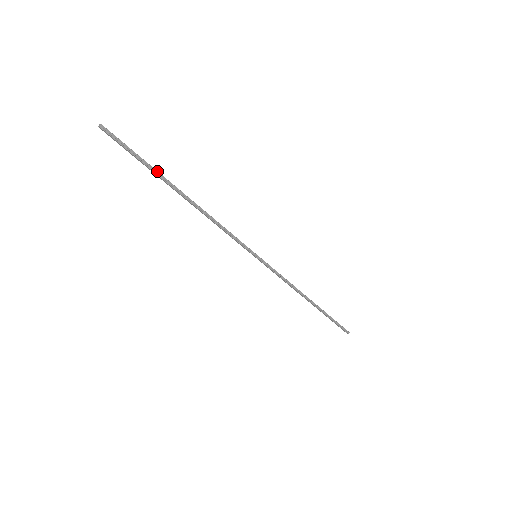
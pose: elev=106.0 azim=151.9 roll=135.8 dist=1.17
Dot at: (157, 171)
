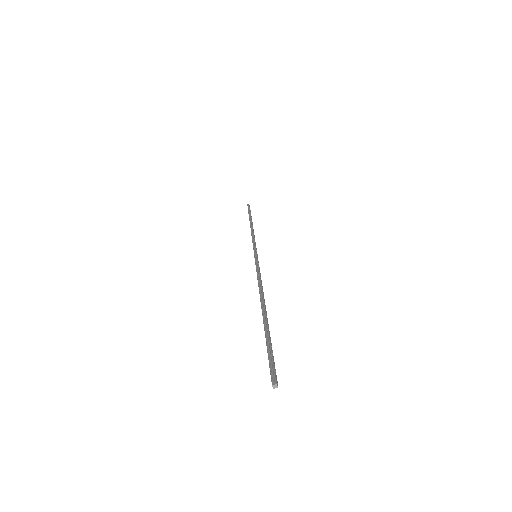
Dot at: (269, 332)
